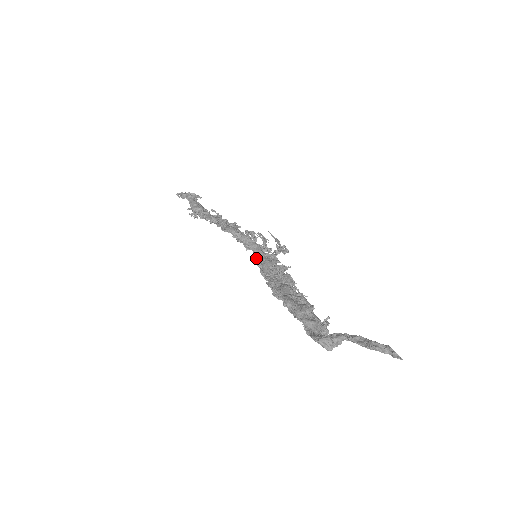
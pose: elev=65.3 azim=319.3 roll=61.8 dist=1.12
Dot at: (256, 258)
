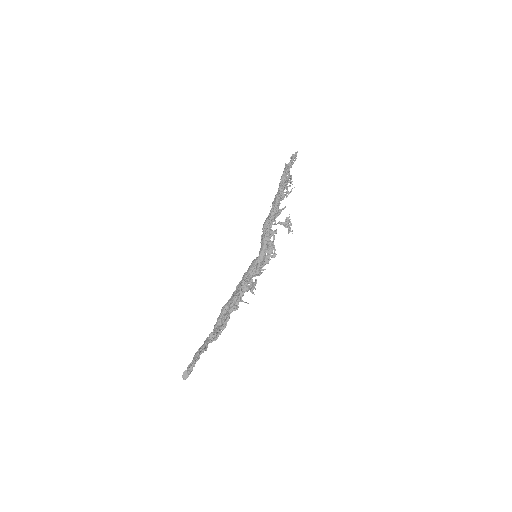
Dot at: occluded
